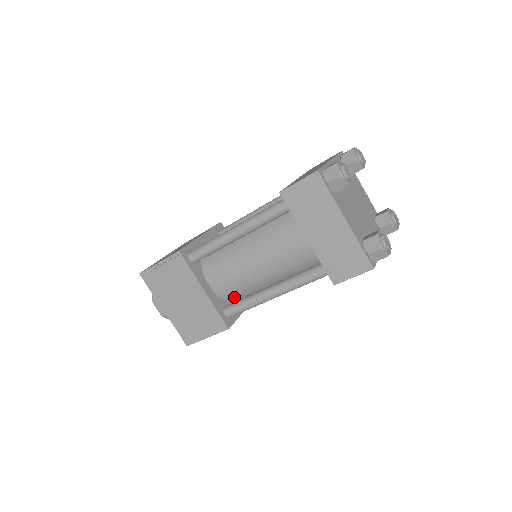
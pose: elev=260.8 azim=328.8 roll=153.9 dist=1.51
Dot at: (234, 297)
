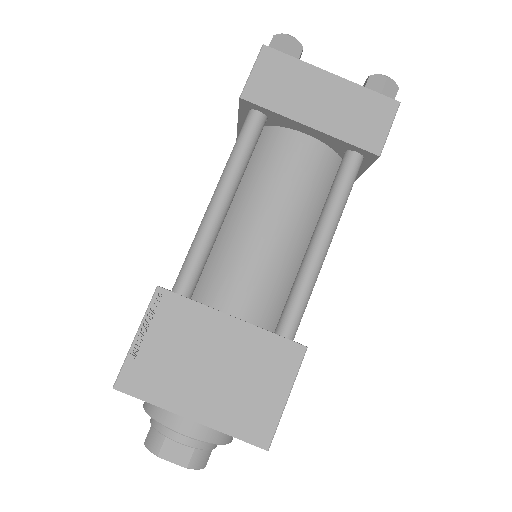
Dot at: (274, 313)
